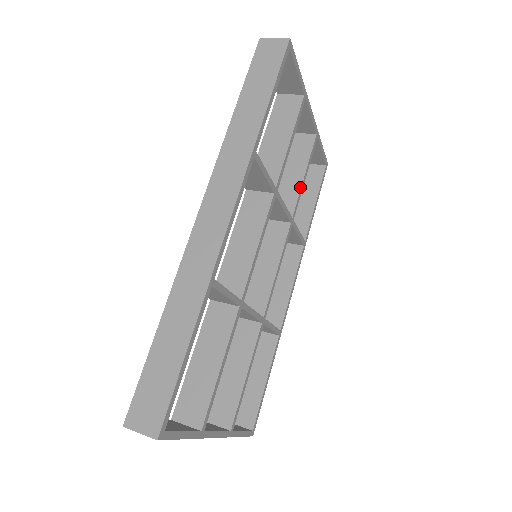
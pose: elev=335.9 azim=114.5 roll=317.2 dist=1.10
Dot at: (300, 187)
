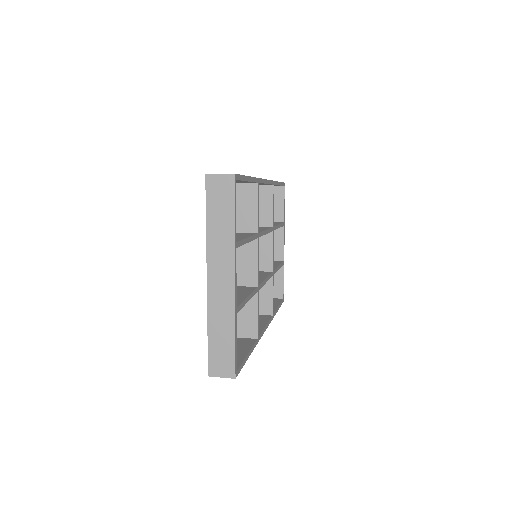
Dot at: (277, 267)
